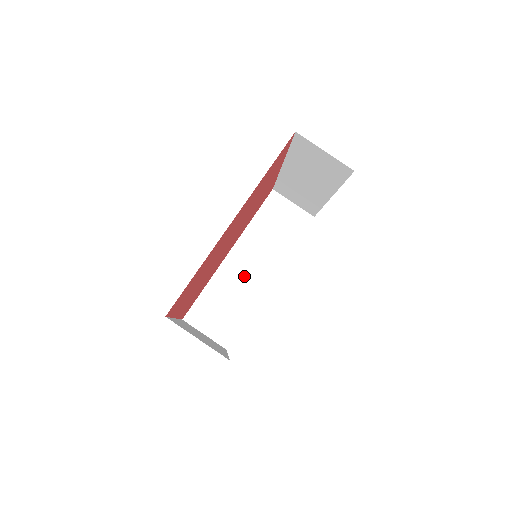
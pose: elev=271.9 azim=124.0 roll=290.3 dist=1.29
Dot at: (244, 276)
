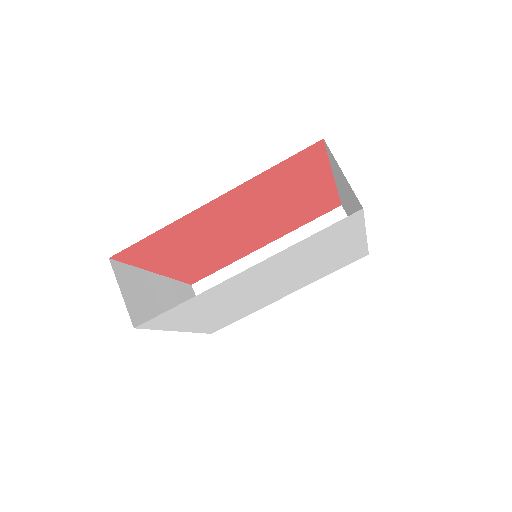
Dot at: occluded
